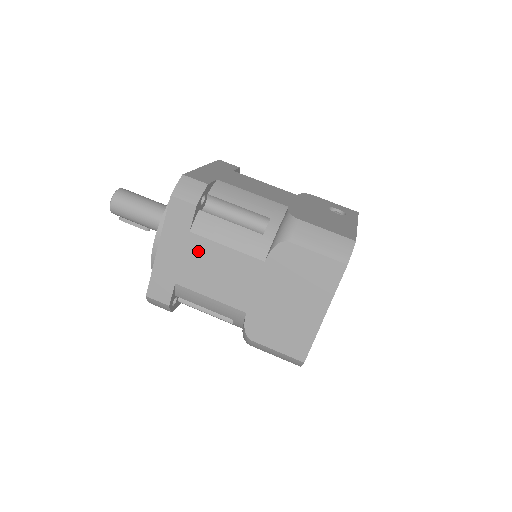
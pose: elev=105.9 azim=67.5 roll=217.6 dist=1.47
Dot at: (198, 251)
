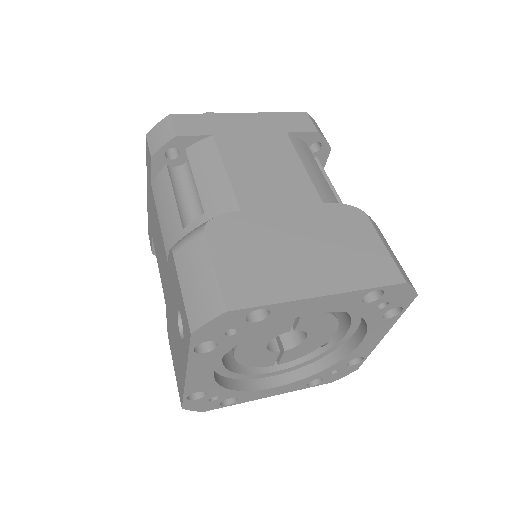
Dot at: (273, 144)
